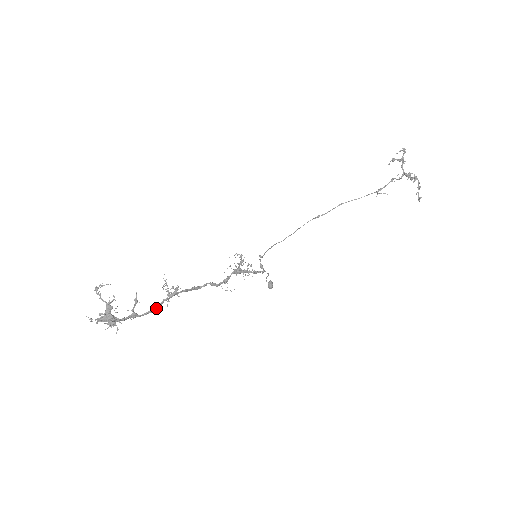
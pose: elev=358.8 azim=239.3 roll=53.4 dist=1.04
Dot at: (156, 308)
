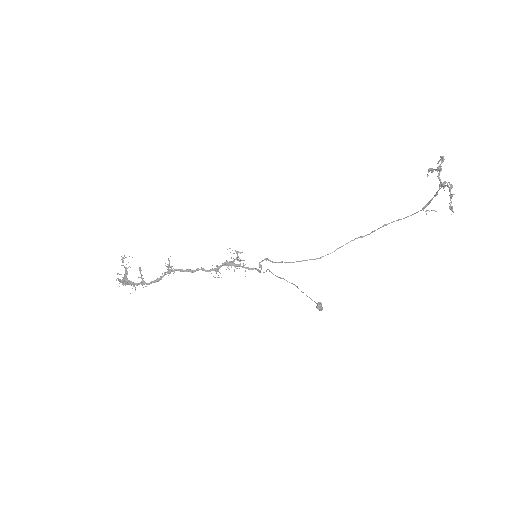
Dot at: (158, 280)
